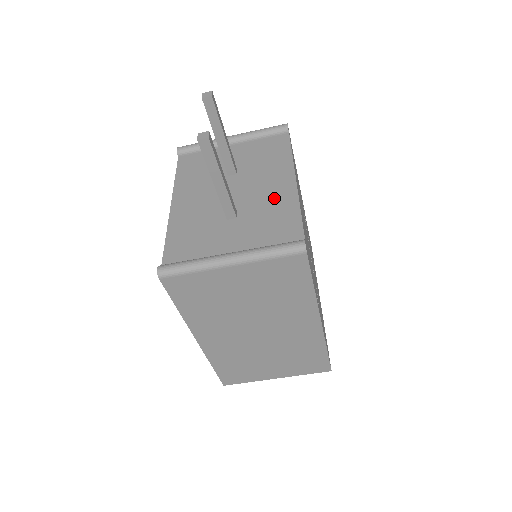
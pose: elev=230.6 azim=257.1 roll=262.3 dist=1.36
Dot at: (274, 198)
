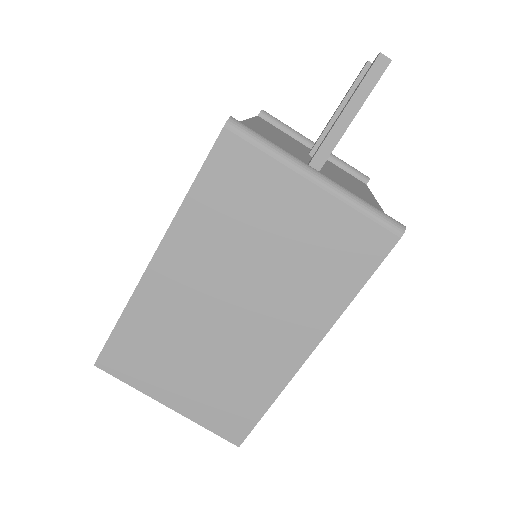
Dot at: (358, 193)
